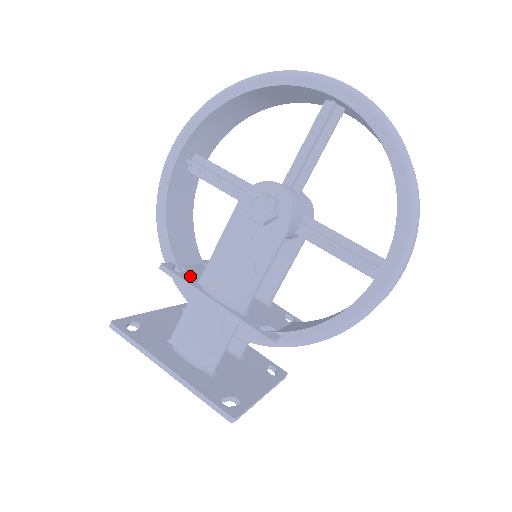
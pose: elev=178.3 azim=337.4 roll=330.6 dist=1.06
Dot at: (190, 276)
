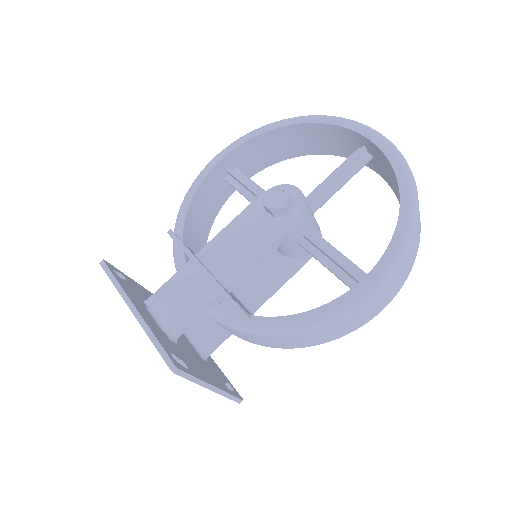
Dot at: occluded
